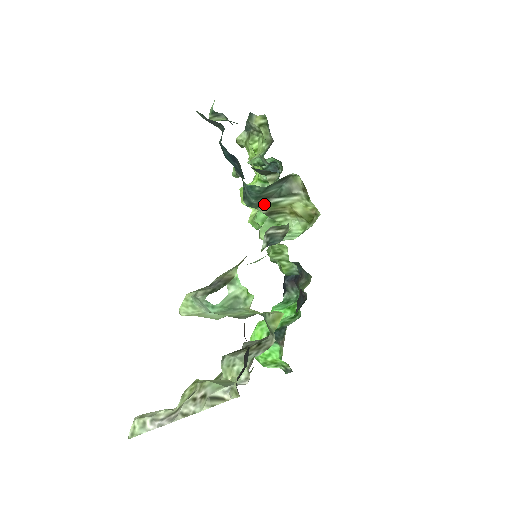
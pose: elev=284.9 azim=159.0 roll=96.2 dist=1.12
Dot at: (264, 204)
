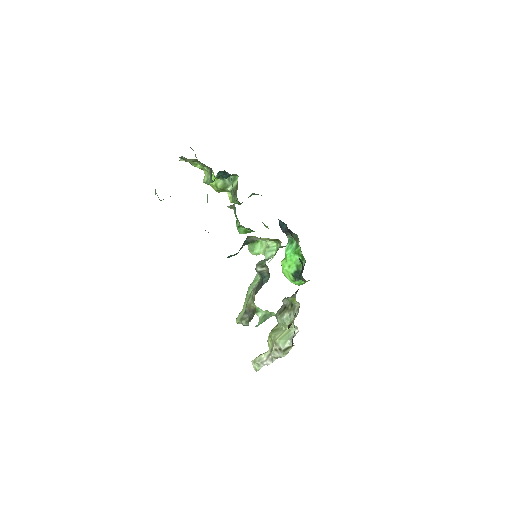
Dot at: occluded
